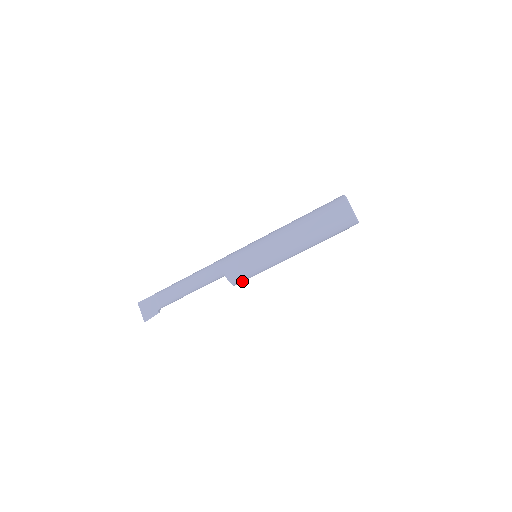
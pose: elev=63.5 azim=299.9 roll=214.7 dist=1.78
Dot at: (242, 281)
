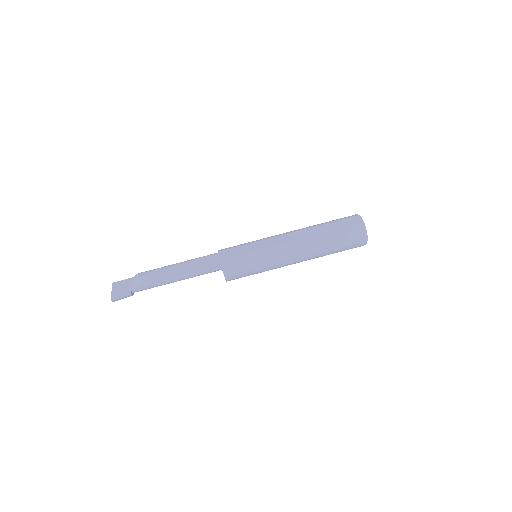
Dot at: (235, 274)
